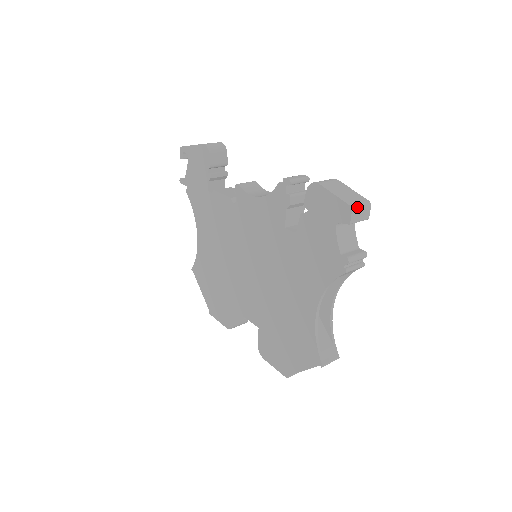
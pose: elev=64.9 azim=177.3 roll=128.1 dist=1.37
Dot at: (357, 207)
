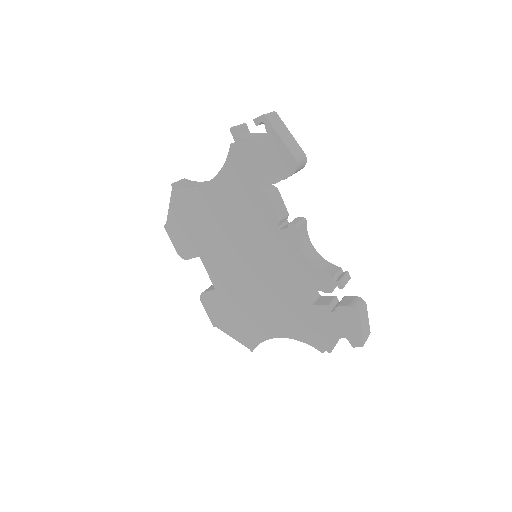
Dot at: occluded
